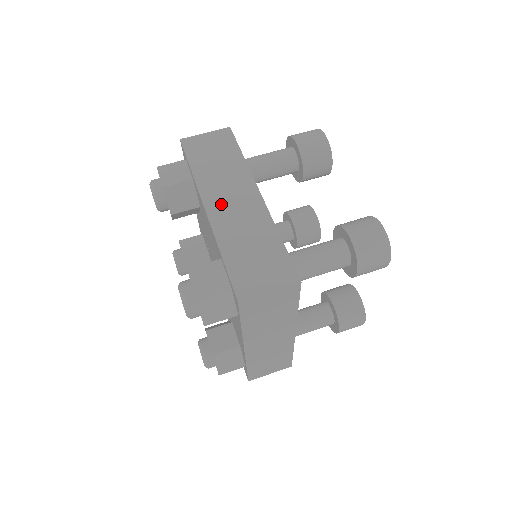
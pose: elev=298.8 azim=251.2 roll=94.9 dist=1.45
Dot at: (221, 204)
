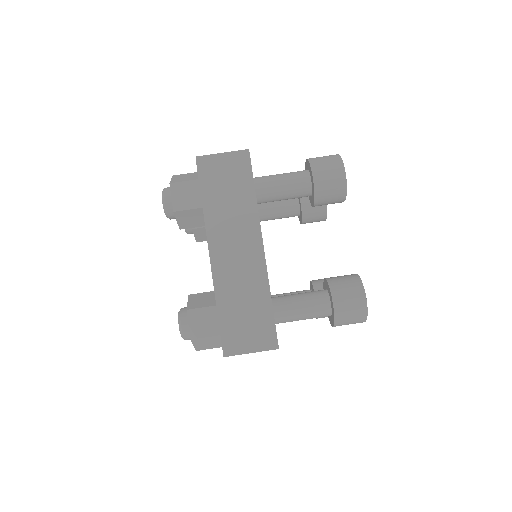
Dot at: (225, 251)
